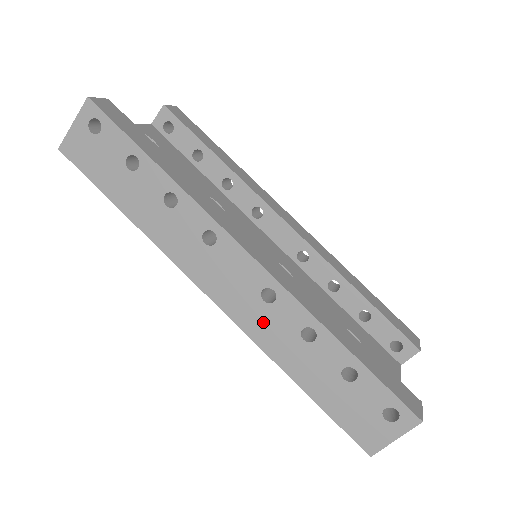
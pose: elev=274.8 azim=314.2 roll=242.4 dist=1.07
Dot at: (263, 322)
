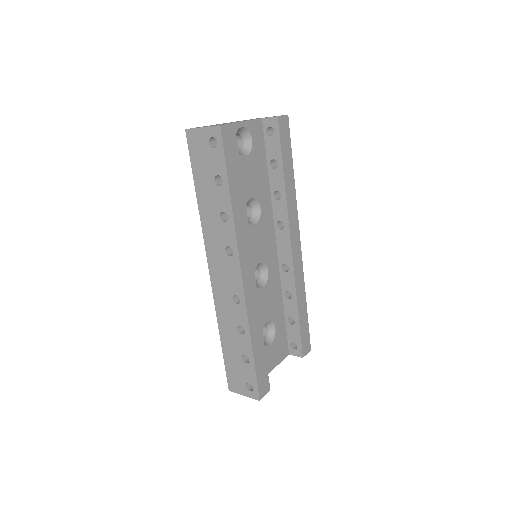
Dot at: (225, 306)
